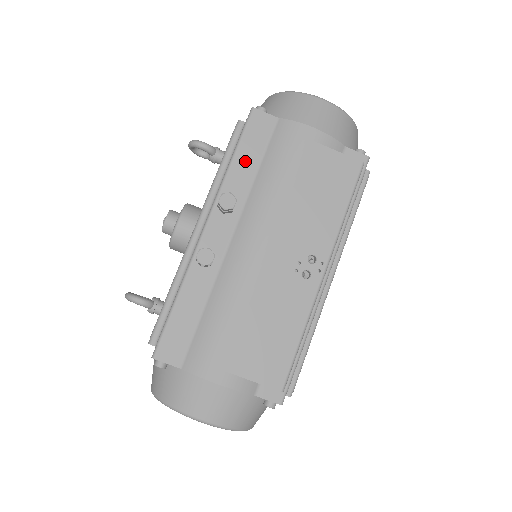
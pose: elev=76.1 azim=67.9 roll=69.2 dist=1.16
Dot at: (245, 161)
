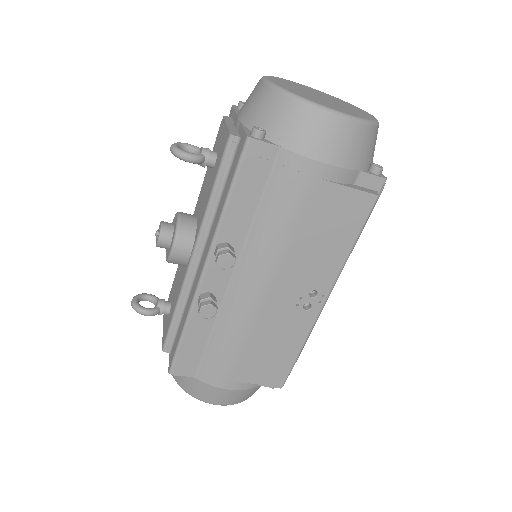
Dot at: (242, 203)
